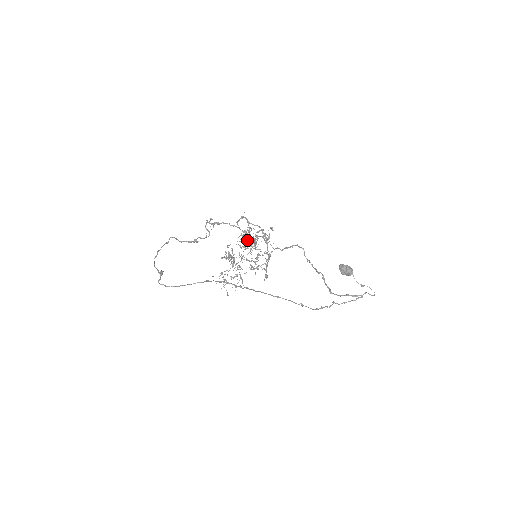
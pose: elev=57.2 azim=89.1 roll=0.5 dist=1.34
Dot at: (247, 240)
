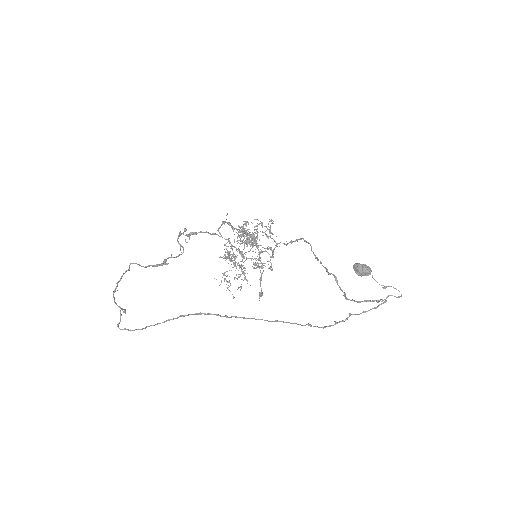
Dot at: (245, 236)
